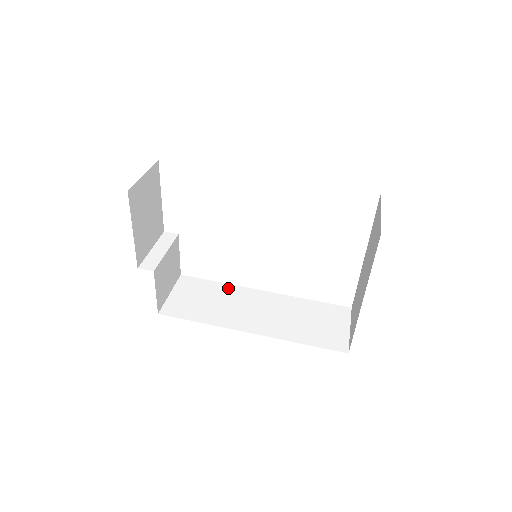
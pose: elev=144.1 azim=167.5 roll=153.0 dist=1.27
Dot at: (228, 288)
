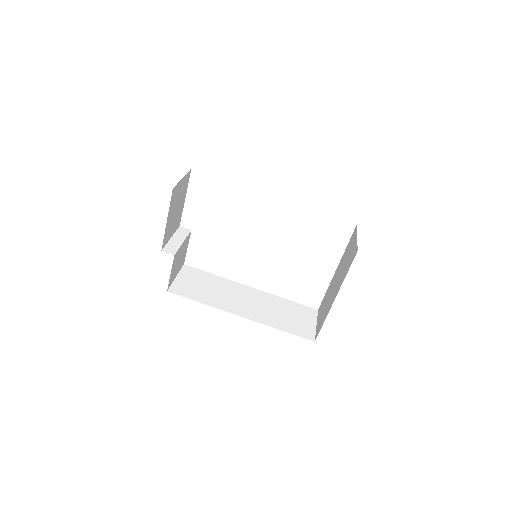
Dot at: (223, 280)
